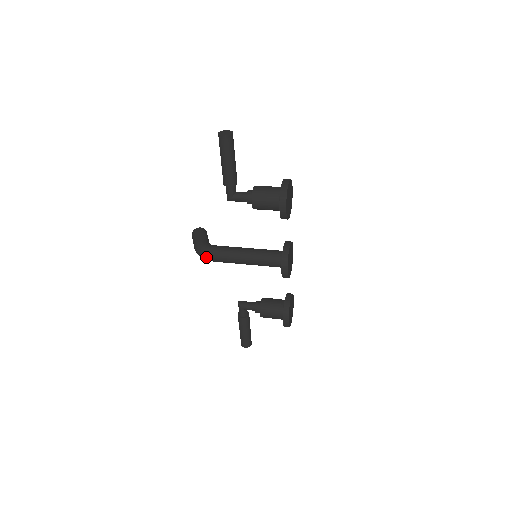
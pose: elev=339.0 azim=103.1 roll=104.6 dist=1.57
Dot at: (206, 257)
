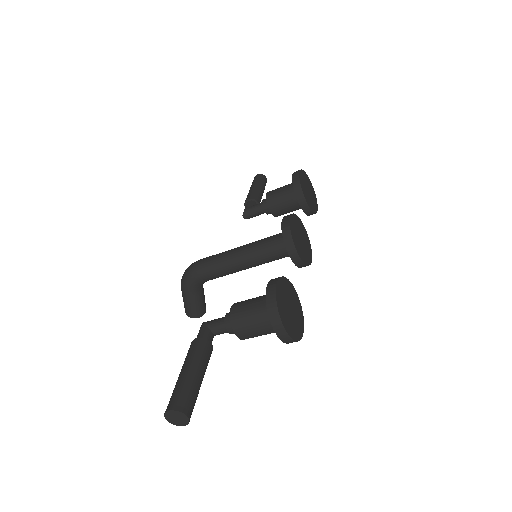
Dot at: (191, 266)
